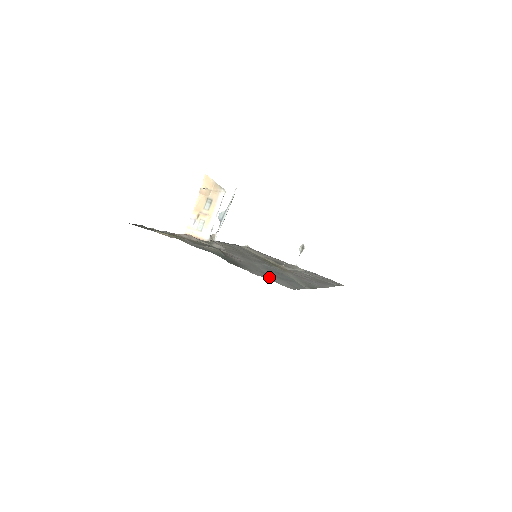
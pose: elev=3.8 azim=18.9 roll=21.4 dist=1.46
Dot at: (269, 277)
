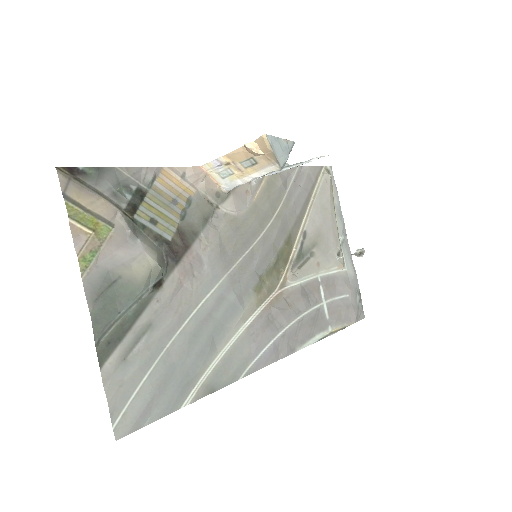
Dot at: (132, 385)
